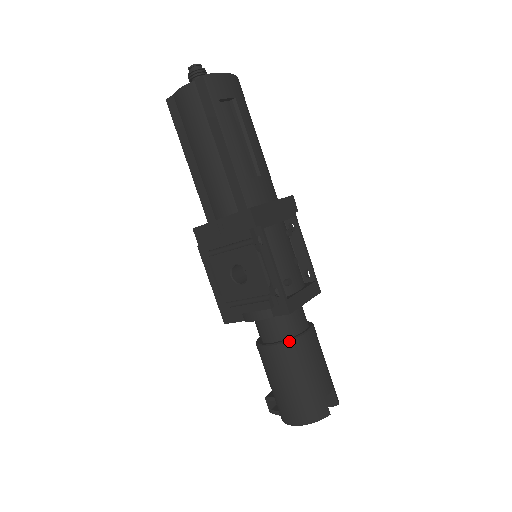
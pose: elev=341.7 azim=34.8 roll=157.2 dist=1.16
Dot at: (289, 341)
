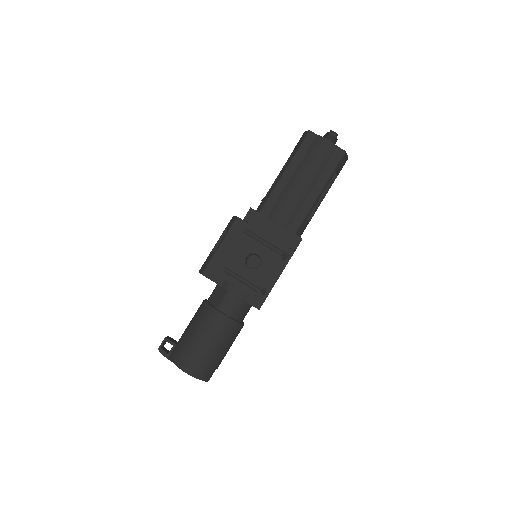
Dot at: (236, 322)
